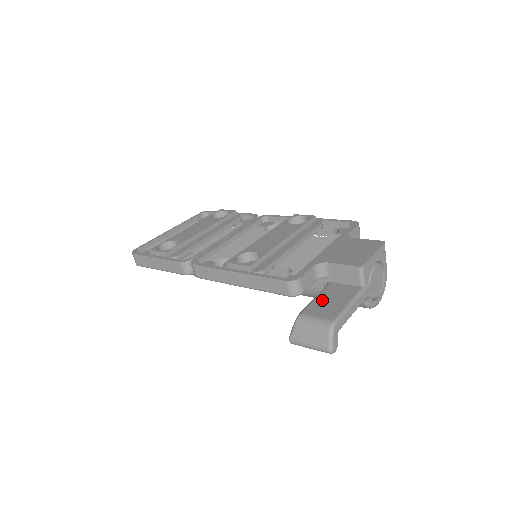
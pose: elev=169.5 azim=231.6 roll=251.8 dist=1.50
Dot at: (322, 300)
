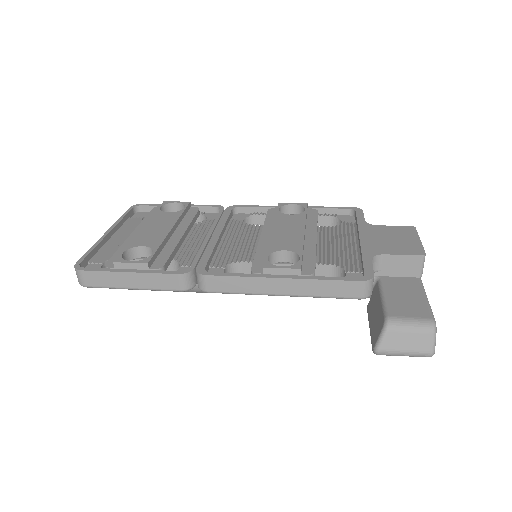
Dot at: (394, 298)
